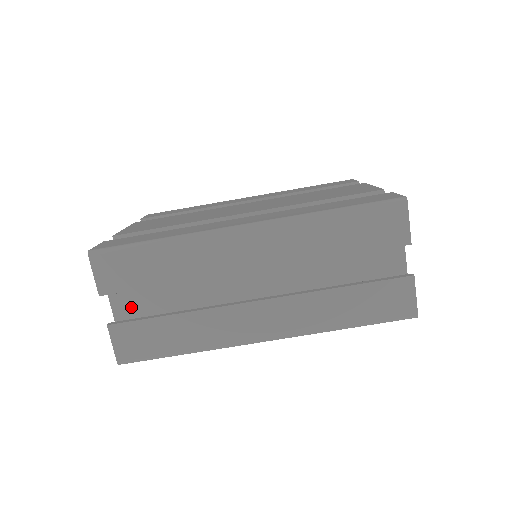
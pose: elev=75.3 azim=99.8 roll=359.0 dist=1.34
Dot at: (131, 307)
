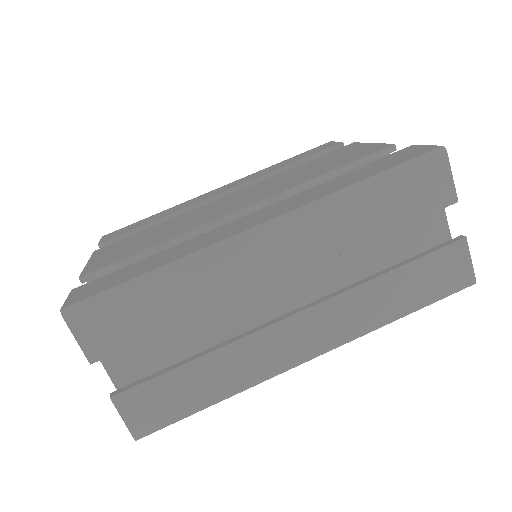
Dot at: (132, 364)
